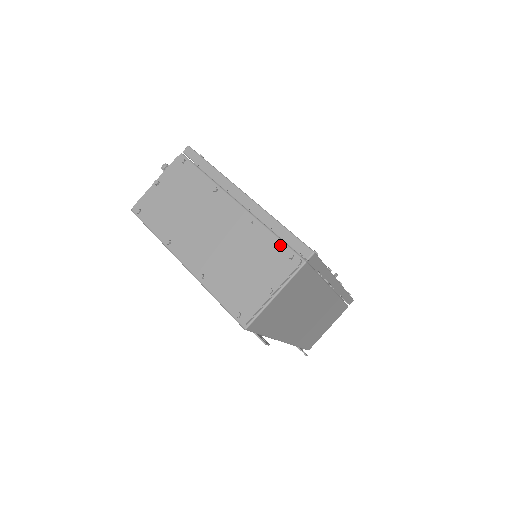
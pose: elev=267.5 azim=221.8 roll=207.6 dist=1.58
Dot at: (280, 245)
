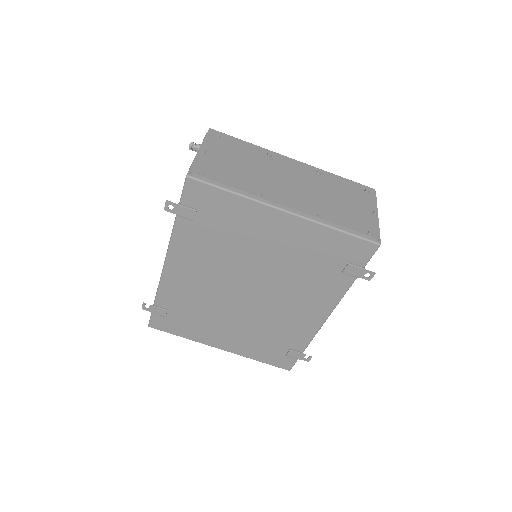
Dot at: (353, 186)
